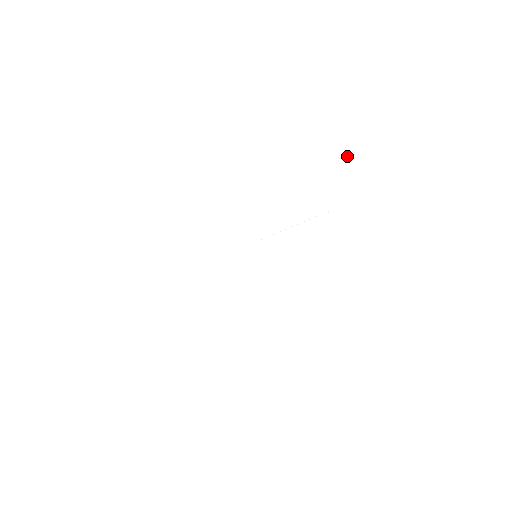
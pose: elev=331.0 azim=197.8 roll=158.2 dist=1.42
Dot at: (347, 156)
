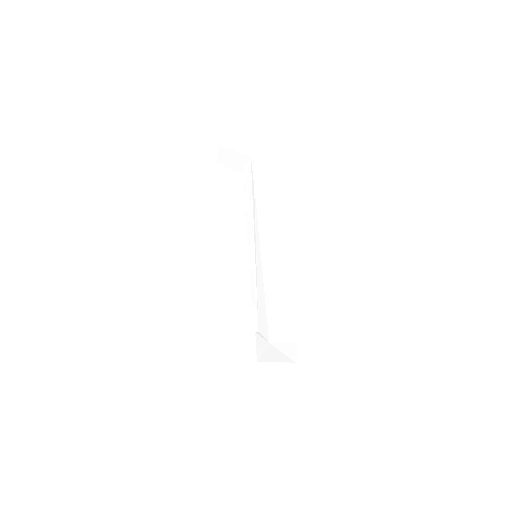
Dot at: (227, 151)
